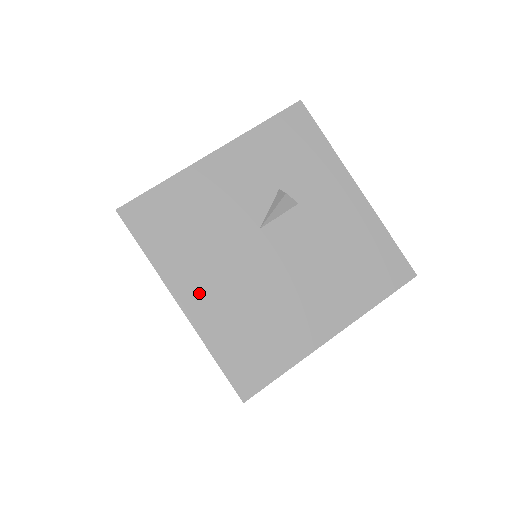
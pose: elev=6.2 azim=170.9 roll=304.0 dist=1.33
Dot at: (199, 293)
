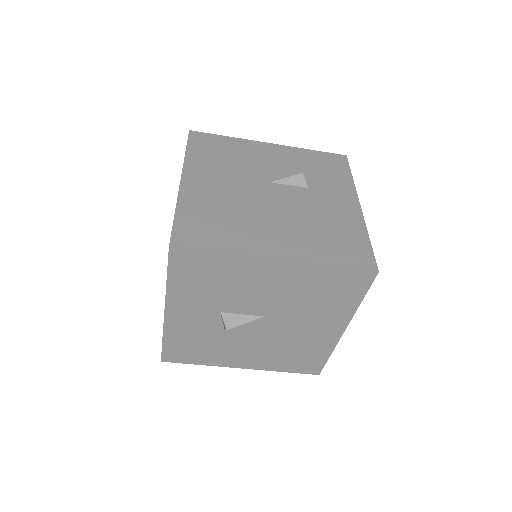
Dot at: (200, 182)
